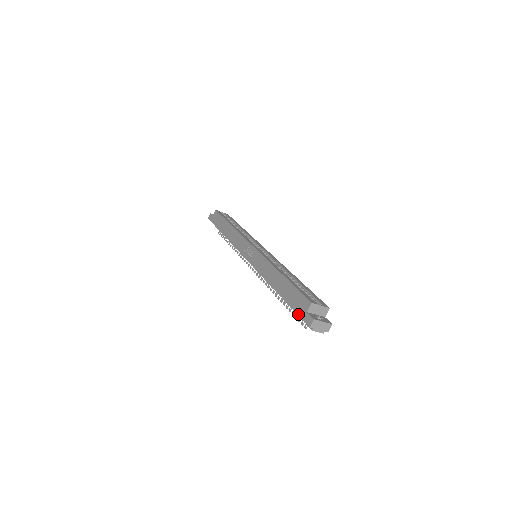
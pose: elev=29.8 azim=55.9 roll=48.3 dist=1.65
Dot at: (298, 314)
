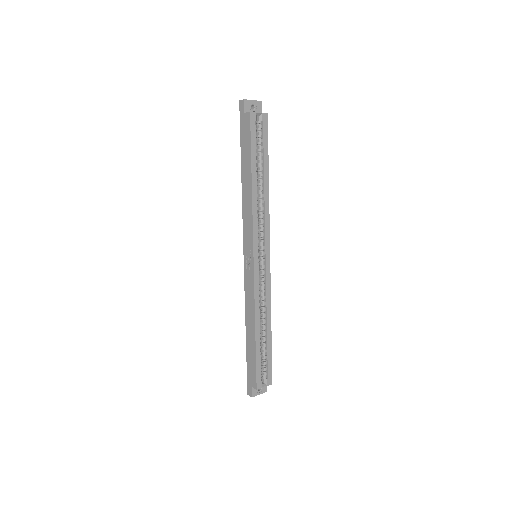
Dot at: (247, 376)
